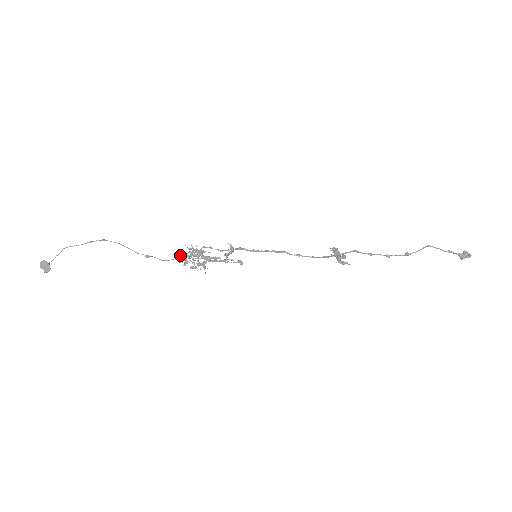
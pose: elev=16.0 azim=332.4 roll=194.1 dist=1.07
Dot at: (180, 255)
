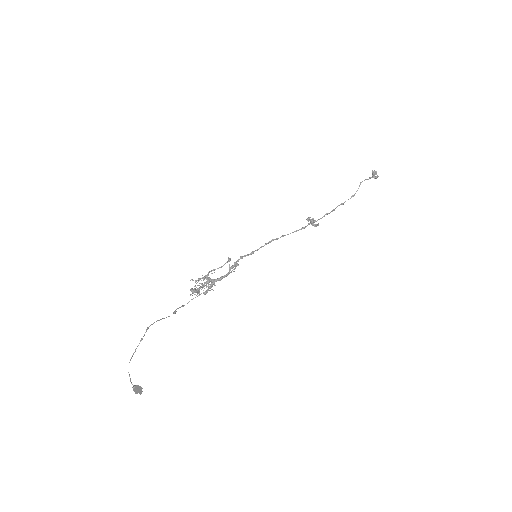
Dot at: (193, 291)
